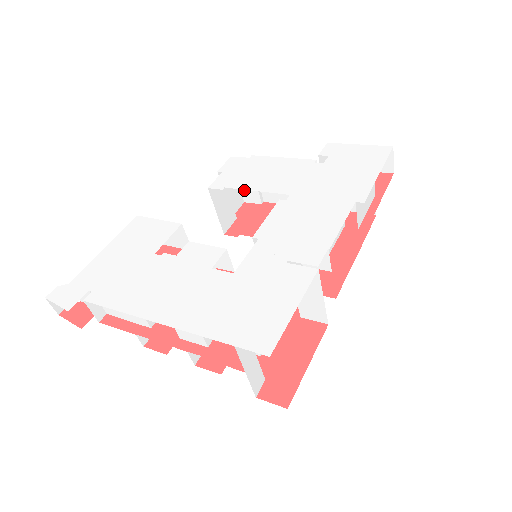
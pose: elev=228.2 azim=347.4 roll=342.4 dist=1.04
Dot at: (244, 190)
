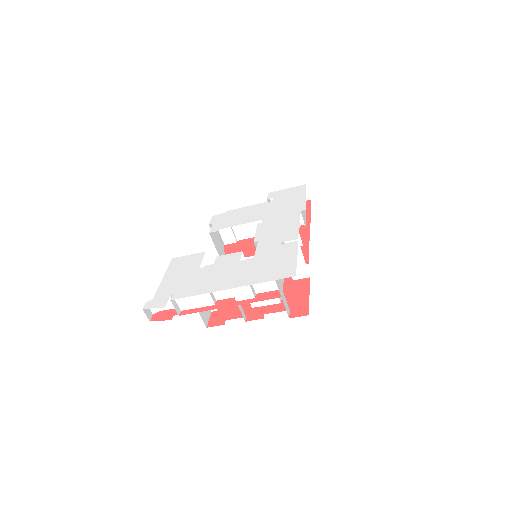
Dot at: (224, 236)
